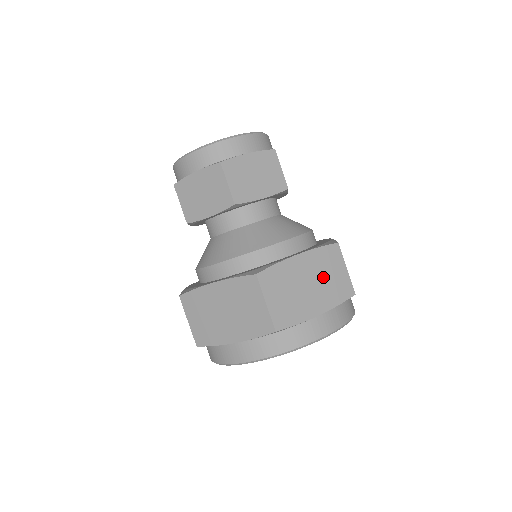
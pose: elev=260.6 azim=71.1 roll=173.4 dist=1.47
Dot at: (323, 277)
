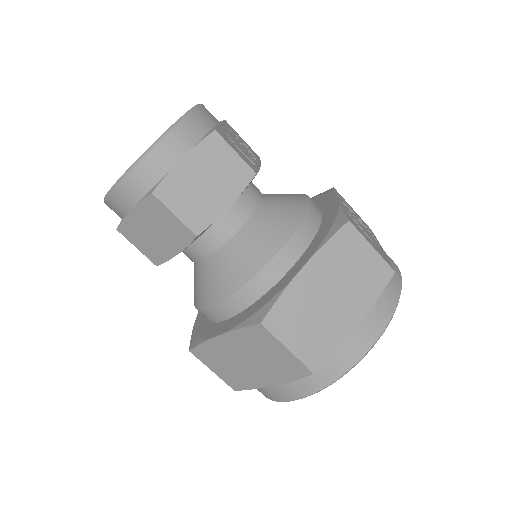
Dot at: (346, 276)
